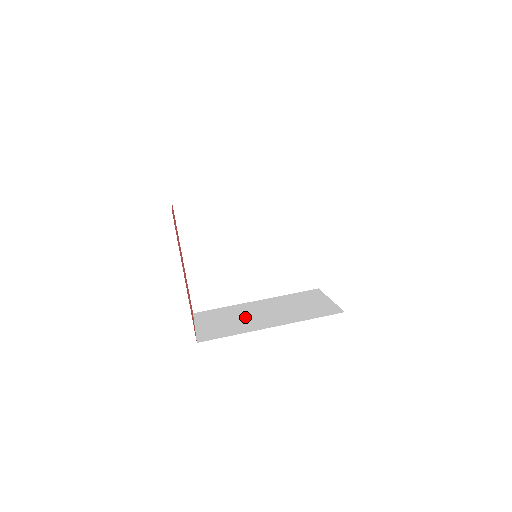
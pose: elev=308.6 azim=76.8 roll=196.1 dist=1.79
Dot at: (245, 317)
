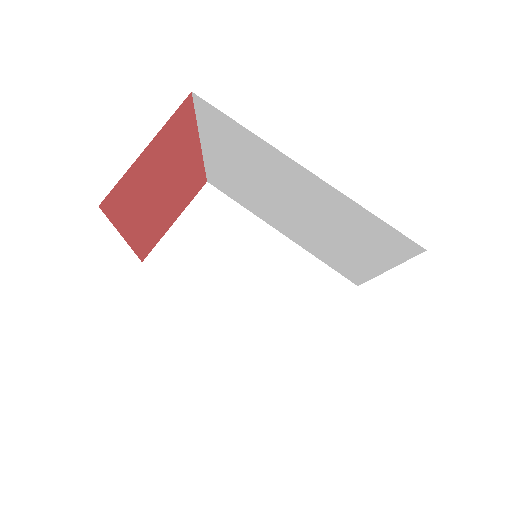
Dot at: (227, 261)
